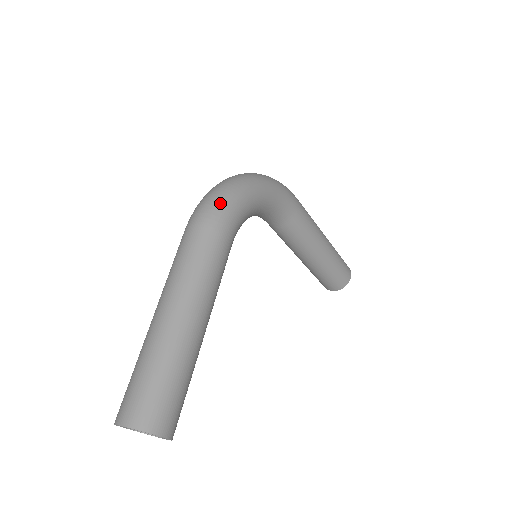
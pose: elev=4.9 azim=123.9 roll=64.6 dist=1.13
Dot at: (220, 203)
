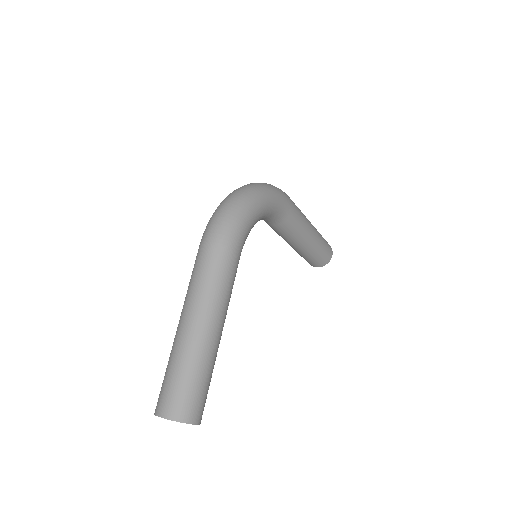
Dot at: (230, 223)
